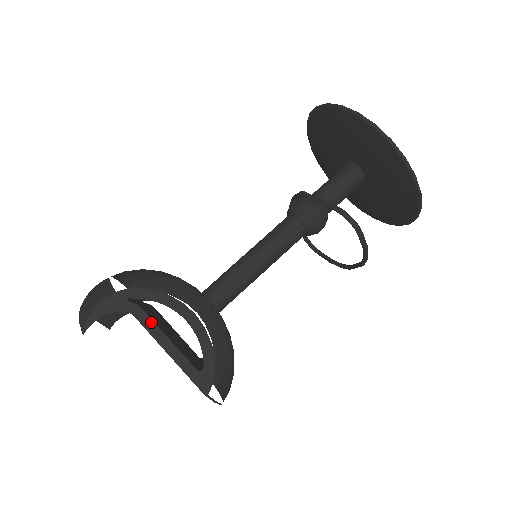
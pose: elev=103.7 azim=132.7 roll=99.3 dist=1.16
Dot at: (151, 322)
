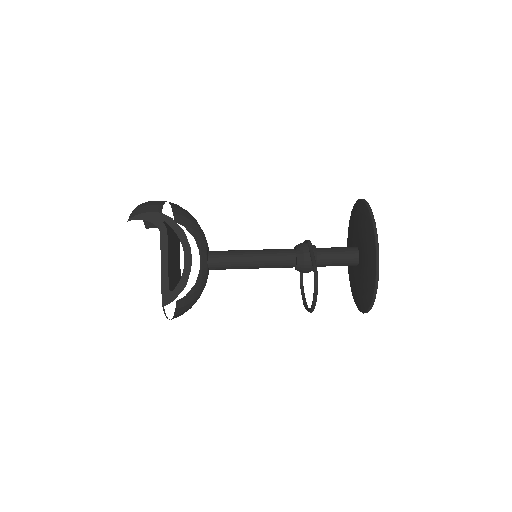
Dot at: (166, 244)
